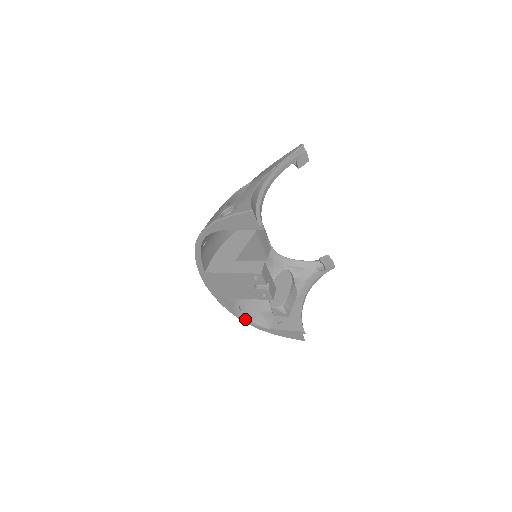
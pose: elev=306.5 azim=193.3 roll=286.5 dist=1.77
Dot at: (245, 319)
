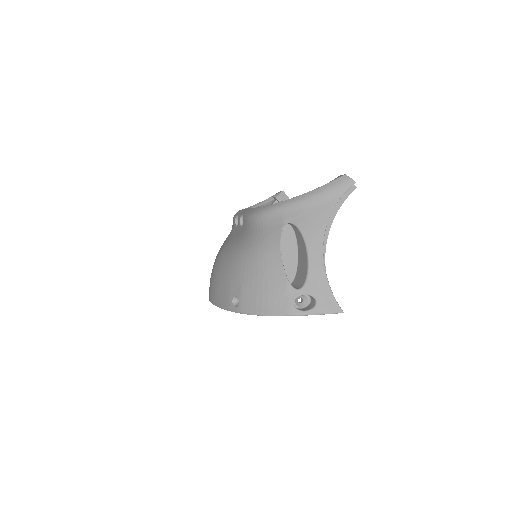
Dot at: occluded
